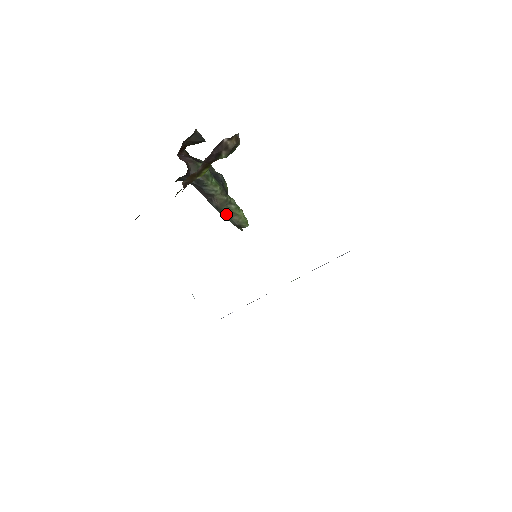
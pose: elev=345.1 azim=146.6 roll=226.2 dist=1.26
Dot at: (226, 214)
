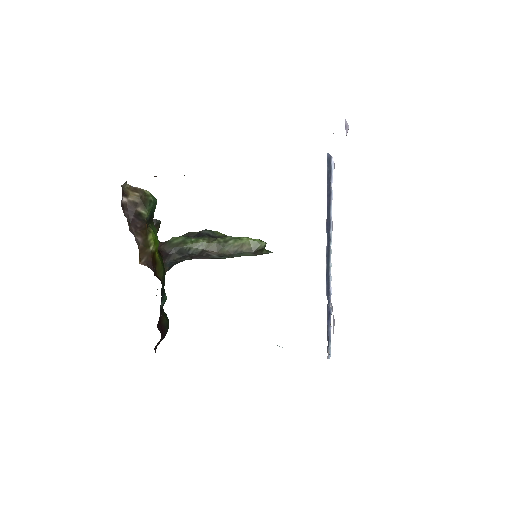
Dot at: (233, 253)
